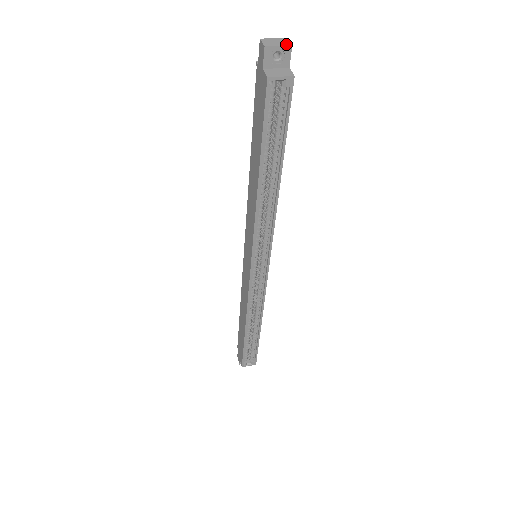
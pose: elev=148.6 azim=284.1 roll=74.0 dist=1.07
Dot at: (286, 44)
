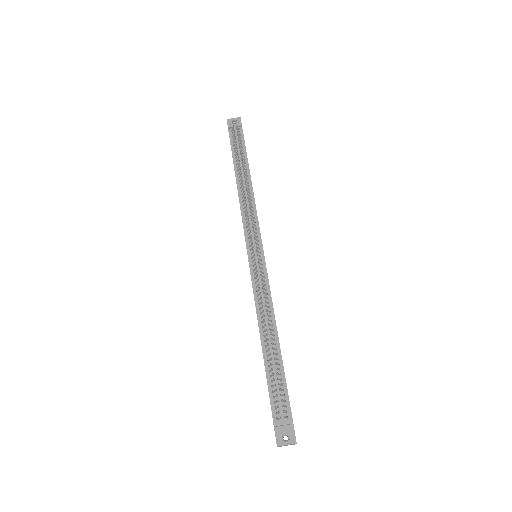
Dot at: occluded
